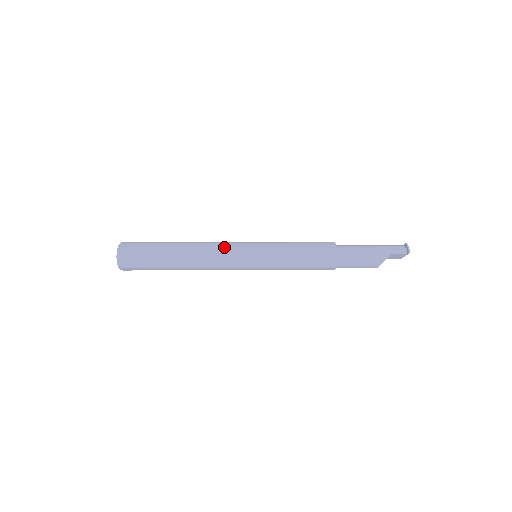
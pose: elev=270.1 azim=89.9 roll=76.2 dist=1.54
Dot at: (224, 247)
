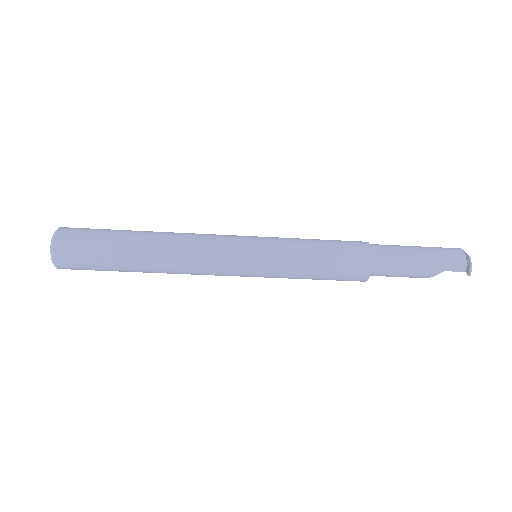
Dot at: (211, 257)
